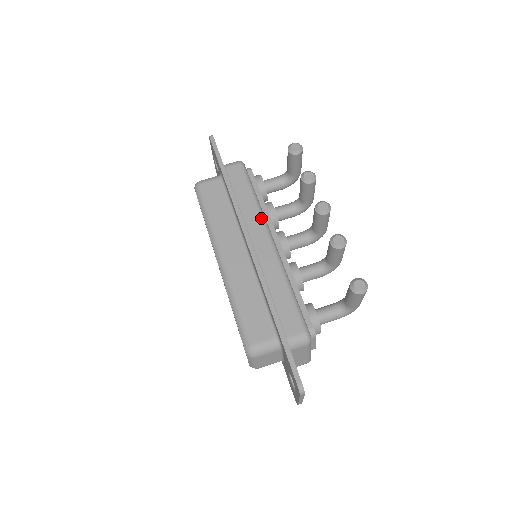
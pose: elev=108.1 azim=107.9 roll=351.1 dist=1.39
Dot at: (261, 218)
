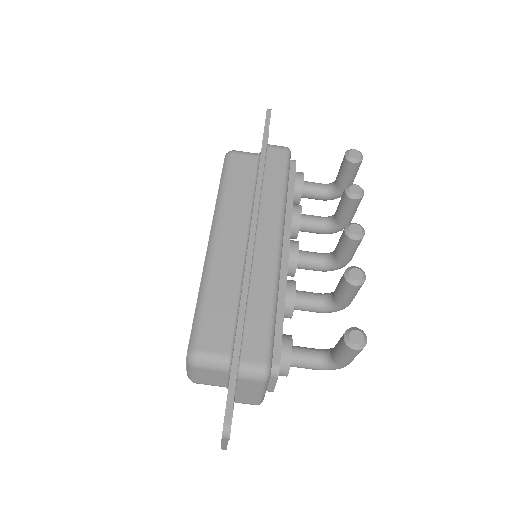
Dot at: (280, 215)
